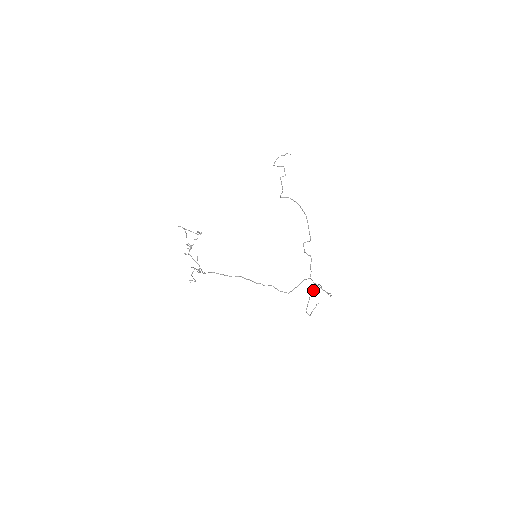
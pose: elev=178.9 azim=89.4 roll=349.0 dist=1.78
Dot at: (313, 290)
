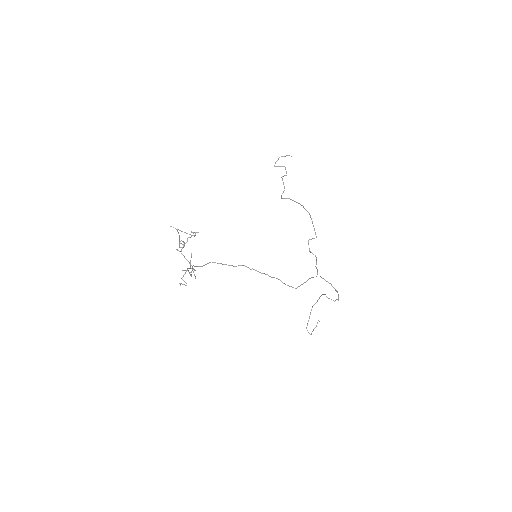
Dot at: occluded
